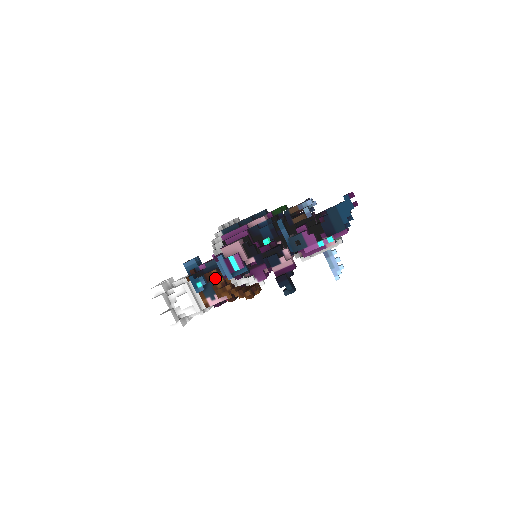
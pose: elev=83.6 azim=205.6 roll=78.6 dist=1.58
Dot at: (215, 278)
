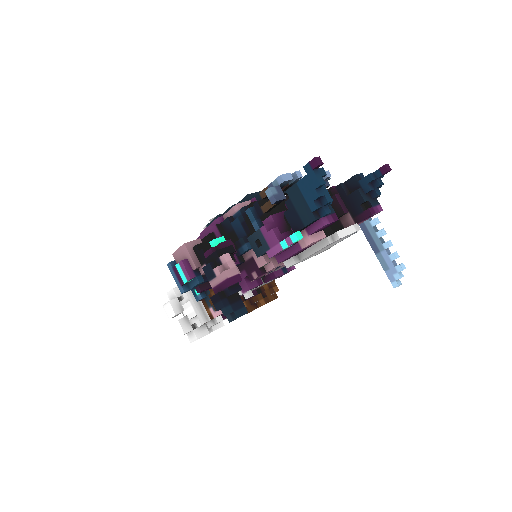
Dot at: occluded
